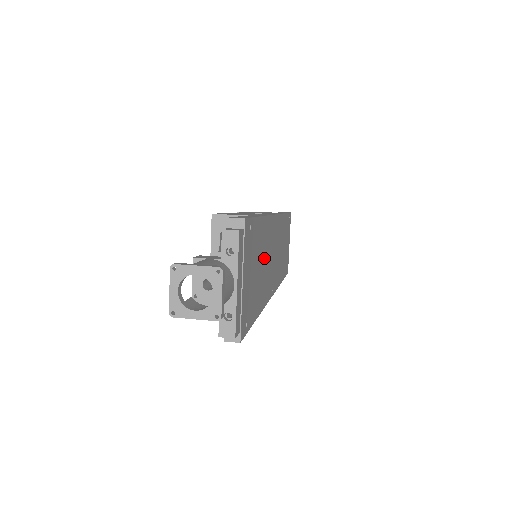
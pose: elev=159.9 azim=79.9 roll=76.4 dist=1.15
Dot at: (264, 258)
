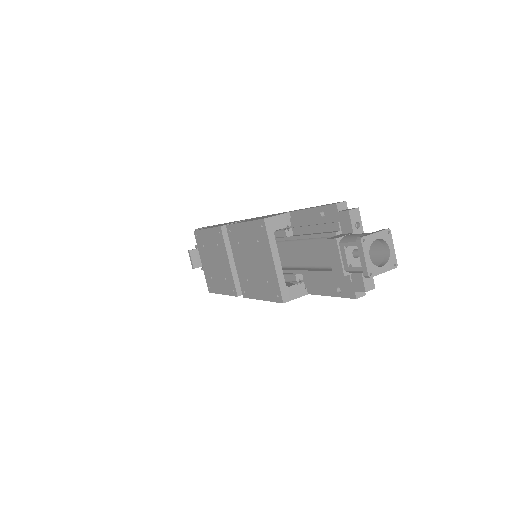
Dot at: occluded
